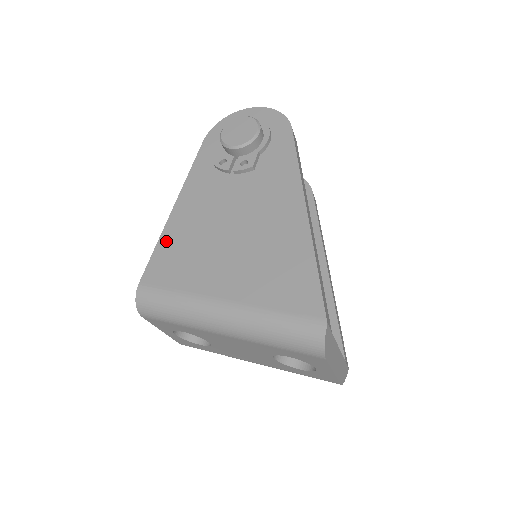
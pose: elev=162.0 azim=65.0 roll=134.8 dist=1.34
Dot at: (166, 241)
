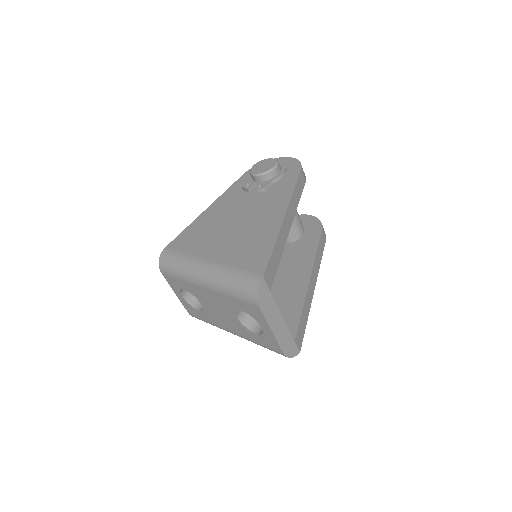
Dot at: (192, 226)
